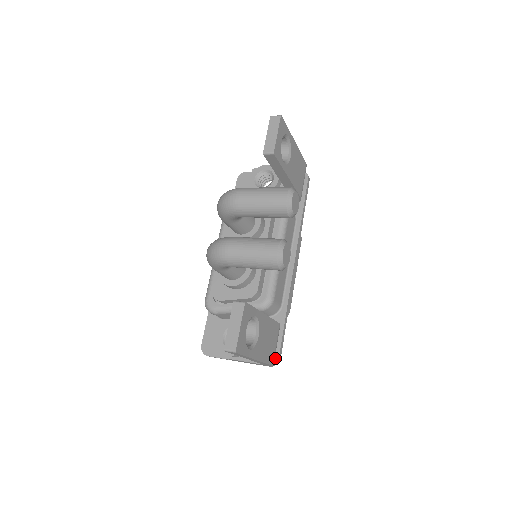
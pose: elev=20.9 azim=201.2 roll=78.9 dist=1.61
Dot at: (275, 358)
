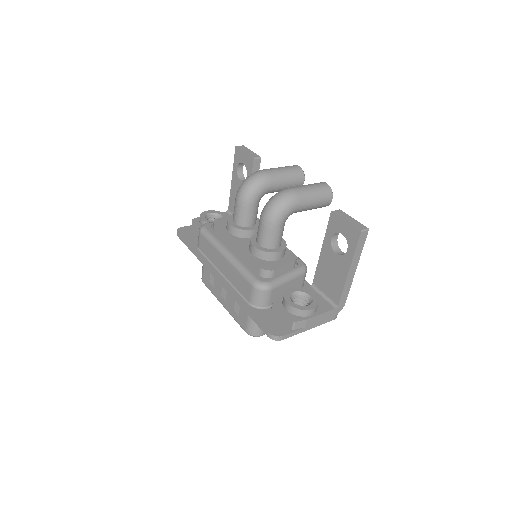
Dot at: occluded
